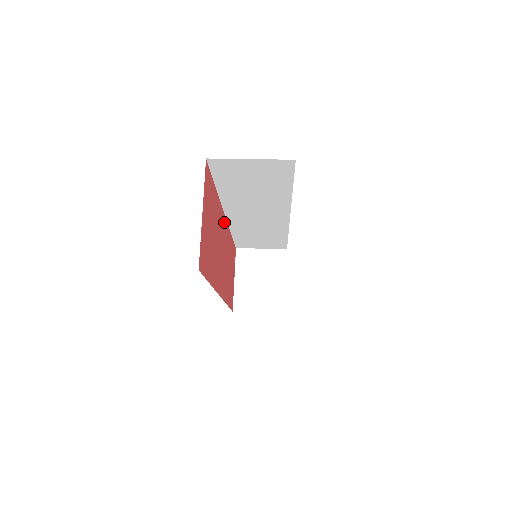
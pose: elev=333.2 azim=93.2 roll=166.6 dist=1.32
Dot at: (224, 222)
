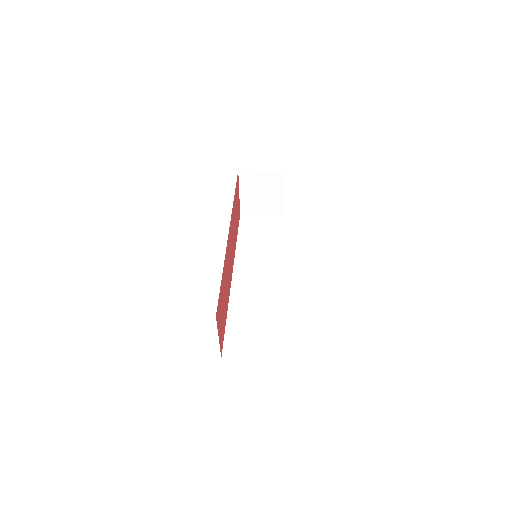
Dot at: (229, 237)
